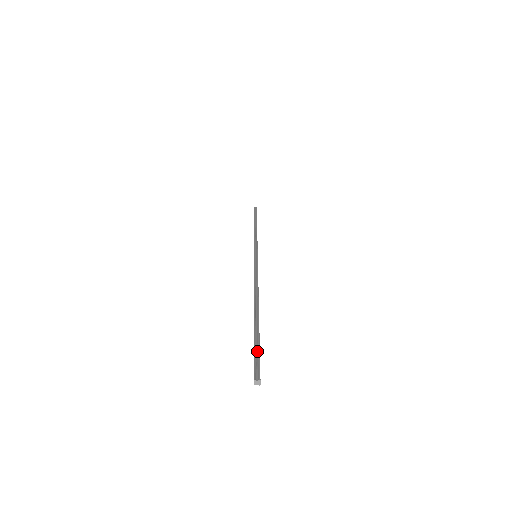
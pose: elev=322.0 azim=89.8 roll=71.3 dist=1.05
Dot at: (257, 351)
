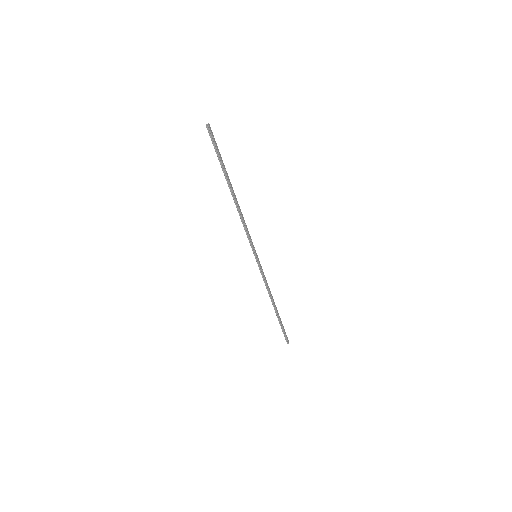
Dot at: (216, 146)
